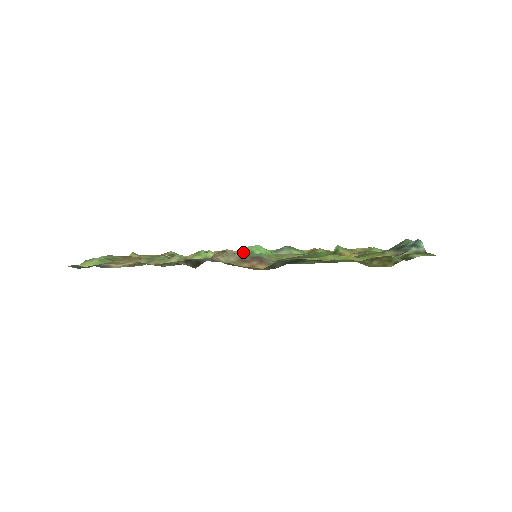
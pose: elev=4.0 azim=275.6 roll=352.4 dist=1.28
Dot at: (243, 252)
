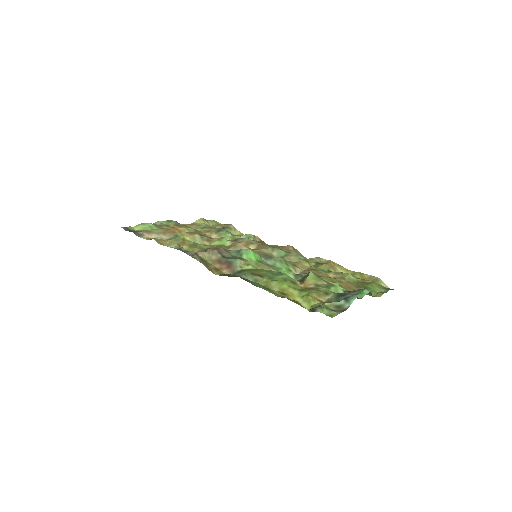
Dot at: (238, 252)
